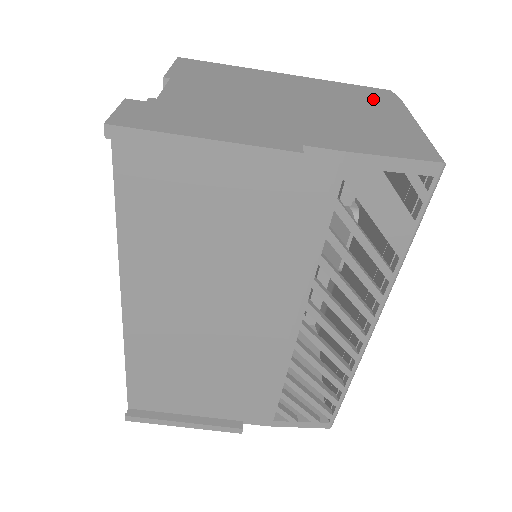
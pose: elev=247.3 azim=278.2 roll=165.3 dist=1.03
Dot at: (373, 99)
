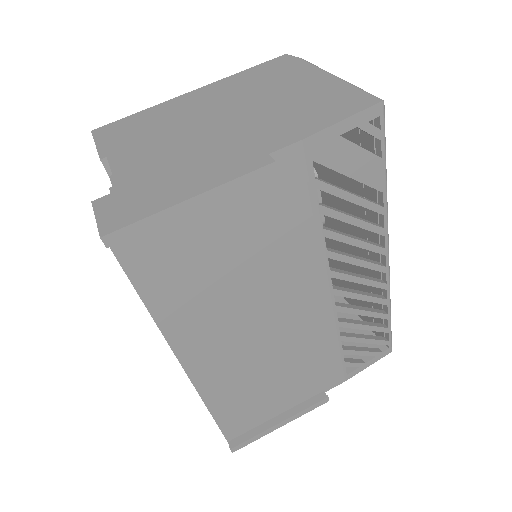
Dot at: (280, 72)
